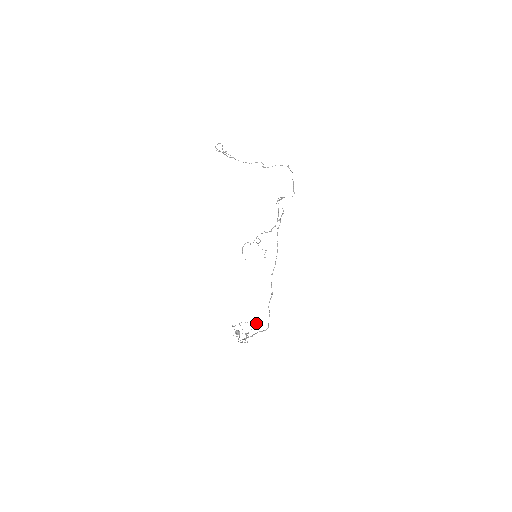
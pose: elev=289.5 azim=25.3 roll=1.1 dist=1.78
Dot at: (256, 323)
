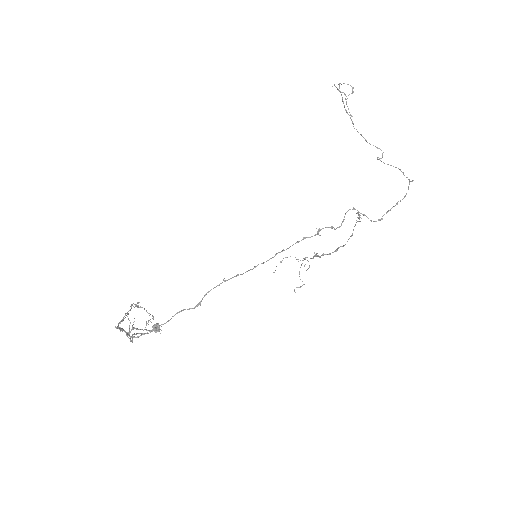
Dot at: occluded
